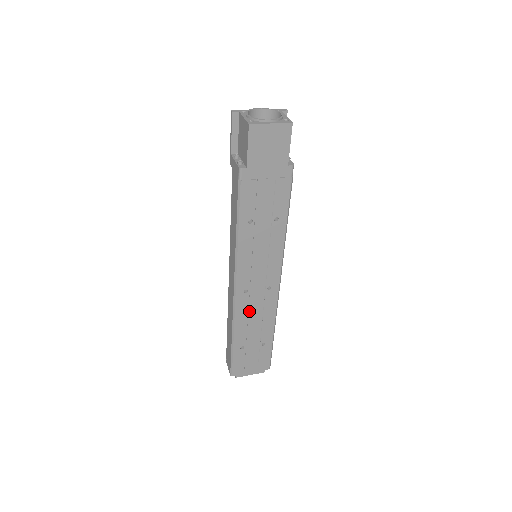
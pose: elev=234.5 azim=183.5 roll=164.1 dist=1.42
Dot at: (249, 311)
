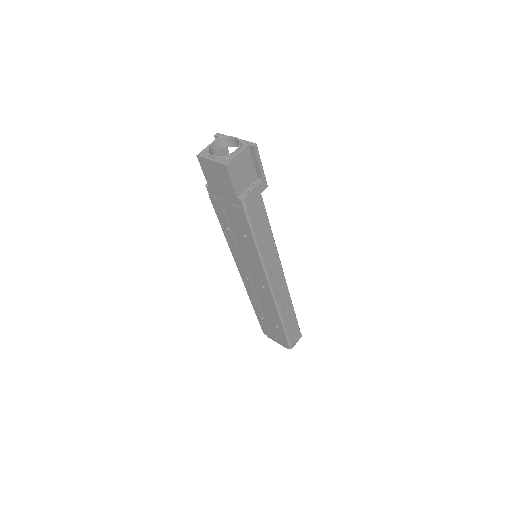
Dot at: (256, 295)
